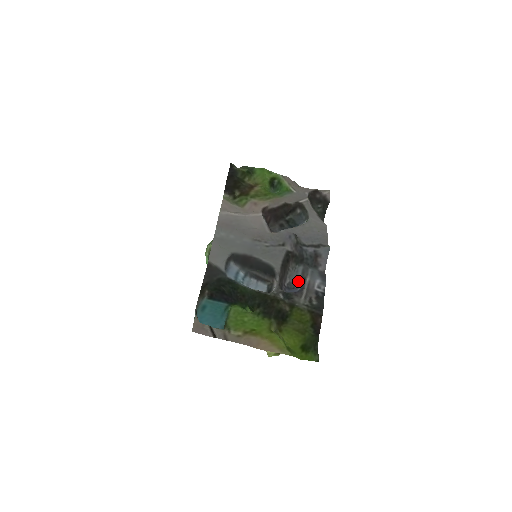
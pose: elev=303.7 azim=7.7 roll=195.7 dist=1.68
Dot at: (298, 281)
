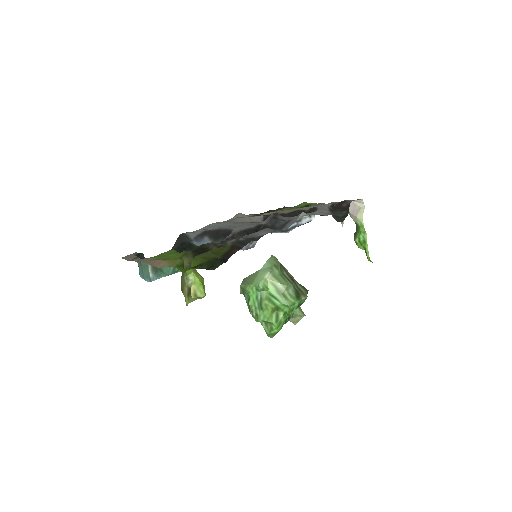
Dot at: (254, 242)
